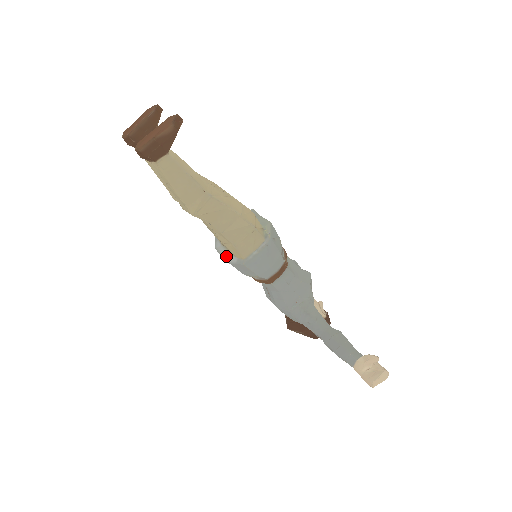
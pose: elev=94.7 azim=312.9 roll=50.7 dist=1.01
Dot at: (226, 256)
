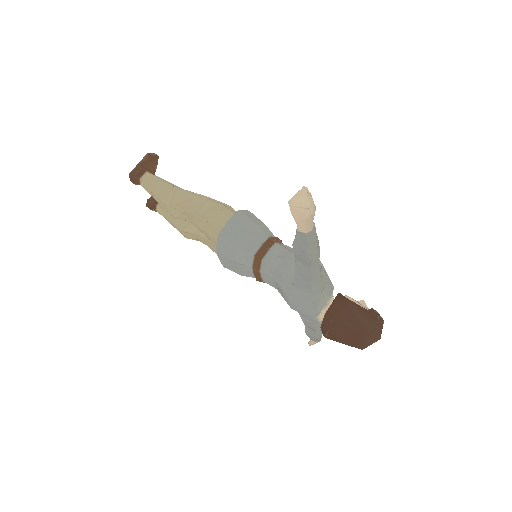
Dot at: occluded
